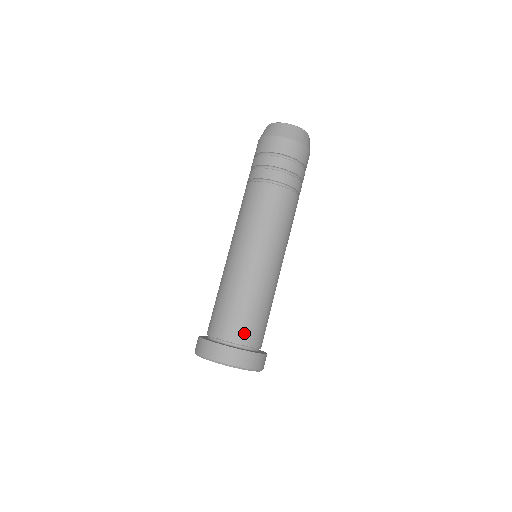
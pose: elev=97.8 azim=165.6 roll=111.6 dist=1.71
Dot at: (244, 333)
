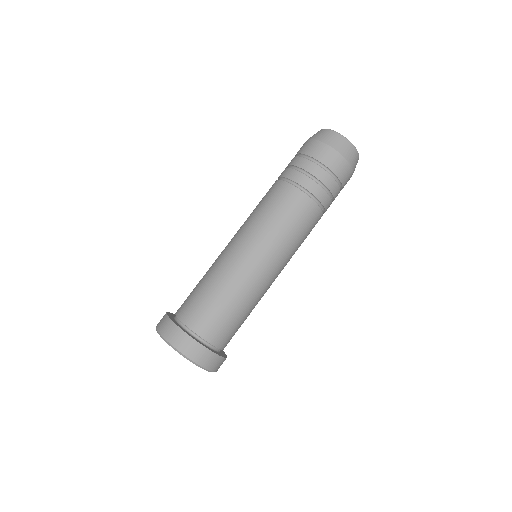
Dot at: (215, 331)
